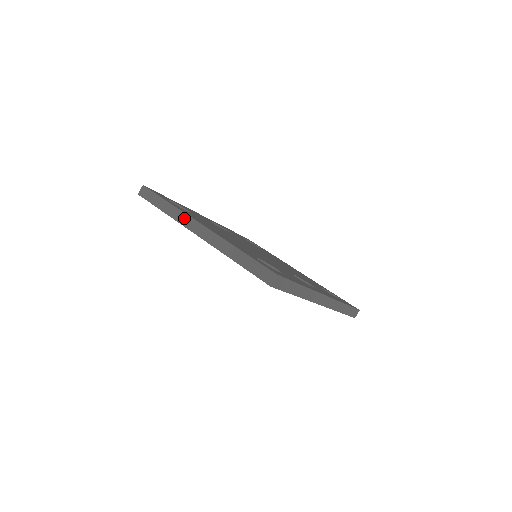
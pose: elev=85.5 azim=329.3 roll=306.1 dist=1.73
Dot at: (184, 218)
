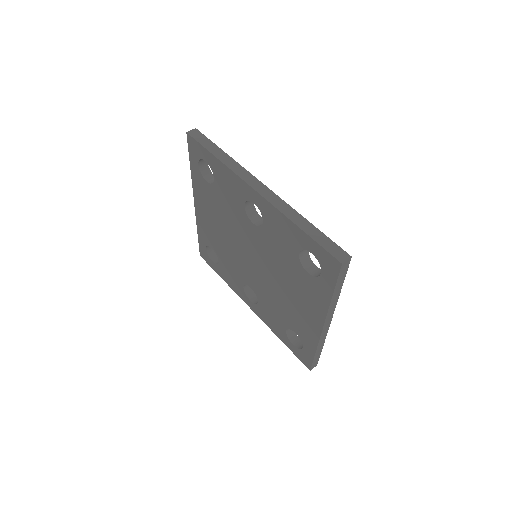
Dot at: occluded
